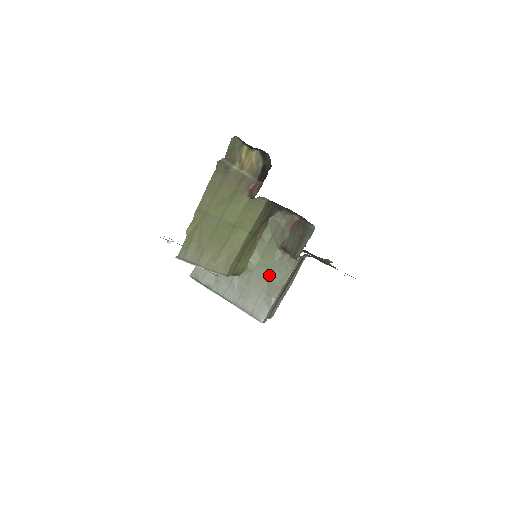
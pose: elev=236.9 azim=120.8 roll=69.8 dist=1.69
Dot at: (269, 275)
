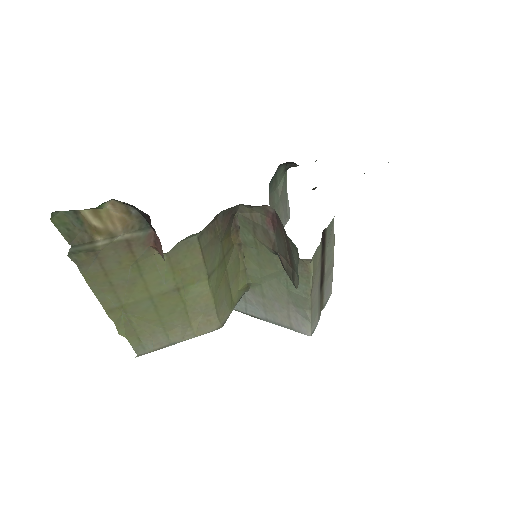
Dot at: (284, 286)
